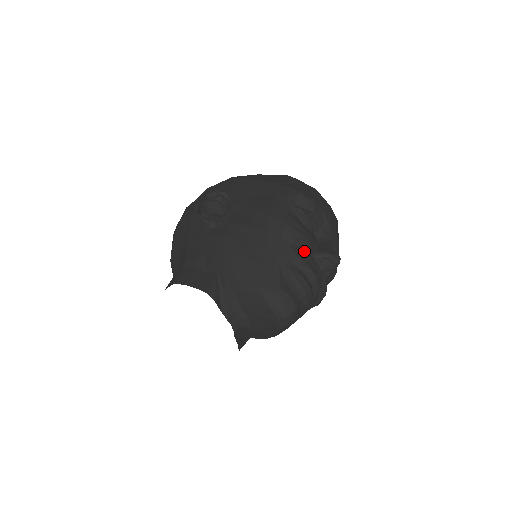
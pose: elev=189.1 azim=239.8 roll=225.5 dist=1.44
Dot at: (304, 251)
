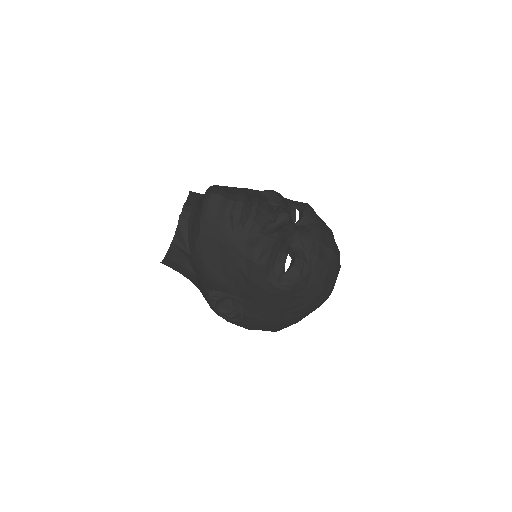
Dot at: (267, 198)
